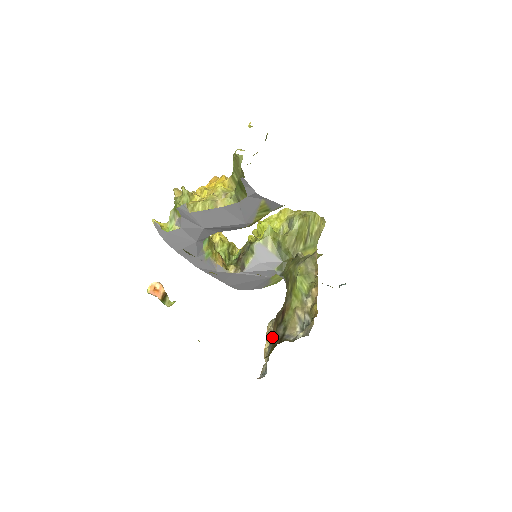
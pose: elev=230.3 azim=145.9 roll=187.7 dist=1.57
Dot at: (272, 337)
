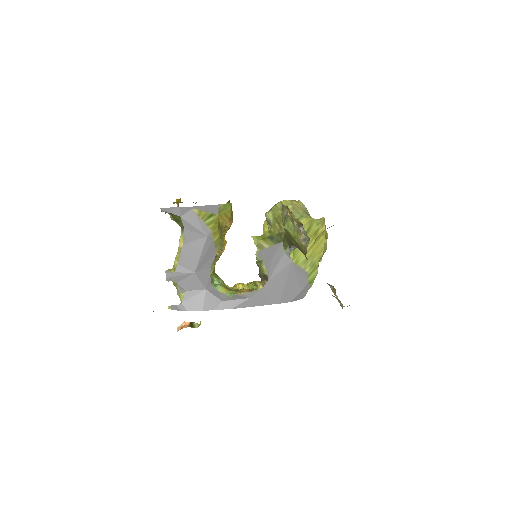
Dot at: occluded
